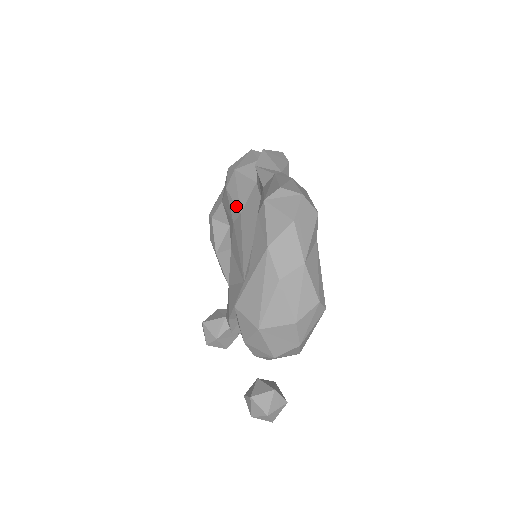
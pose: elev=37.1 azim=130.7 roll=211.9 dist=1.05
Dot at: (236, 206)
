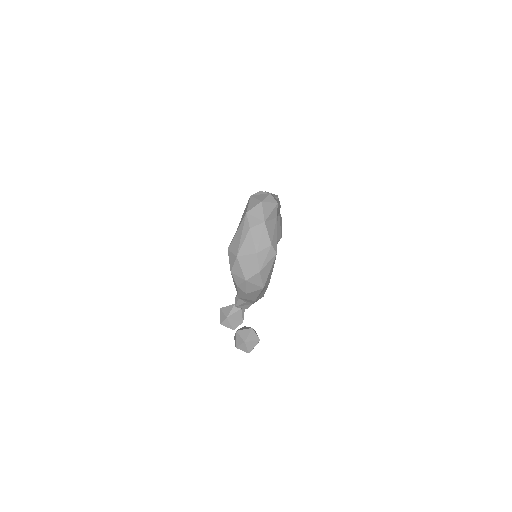
Dot at: occluded
